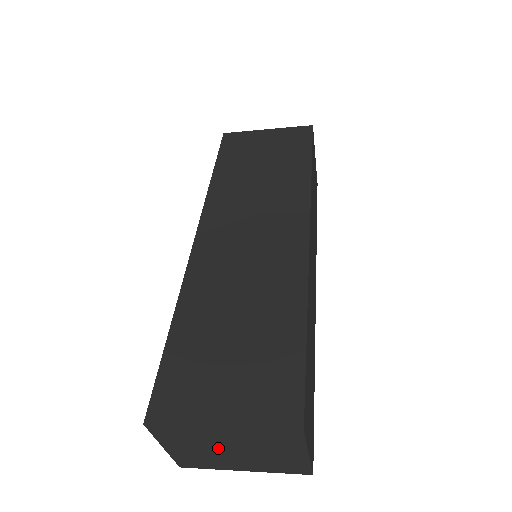
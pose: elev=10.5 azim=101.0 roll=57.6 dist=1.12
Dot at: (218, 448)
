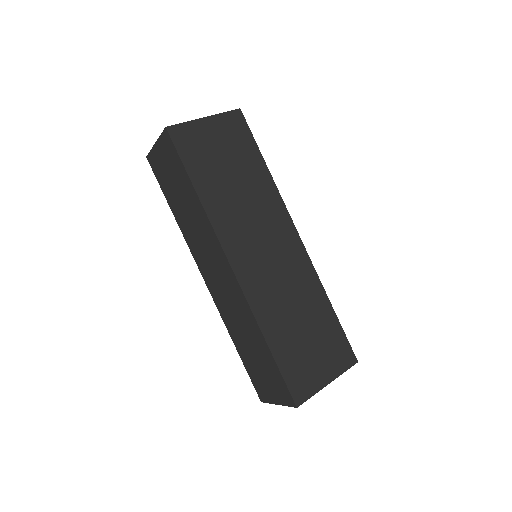
Dot at: occluded
